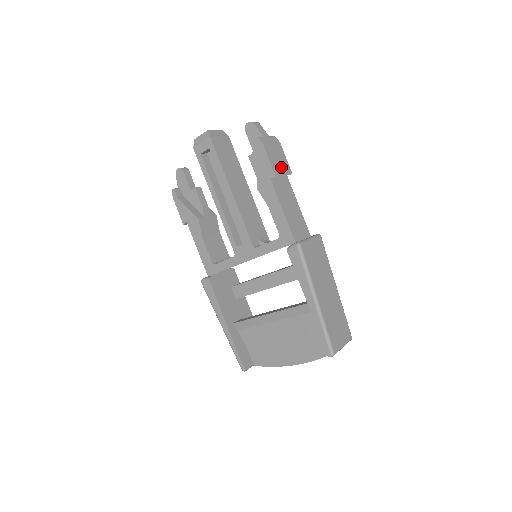
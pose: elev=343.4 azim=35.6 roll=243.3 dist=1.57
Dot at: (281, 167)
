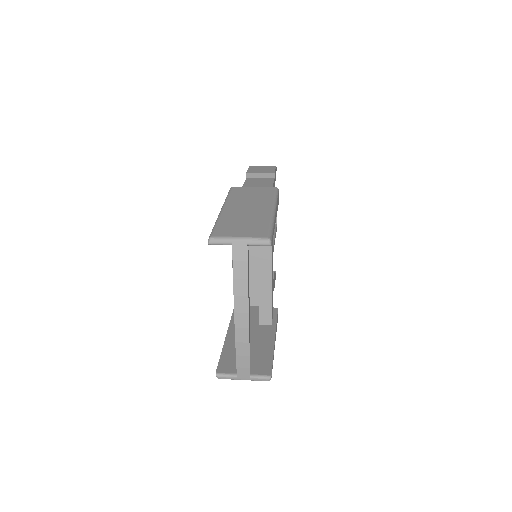
Dot at: (261, 171)
